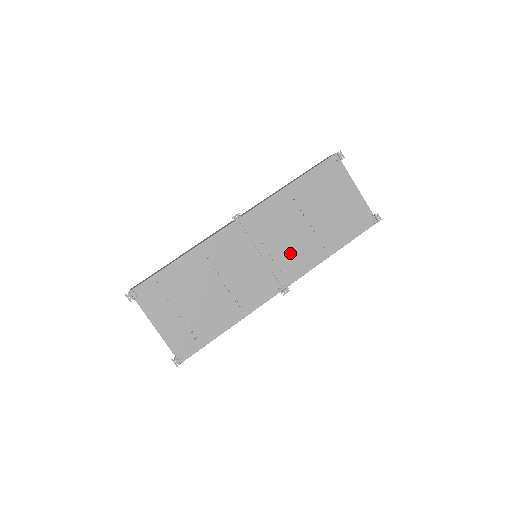
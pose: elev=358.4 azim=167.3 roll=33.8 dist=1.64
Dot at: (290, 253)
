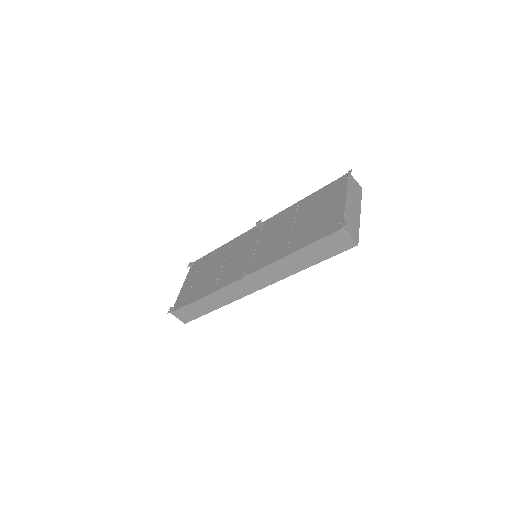
Dot at: (266, 250)
